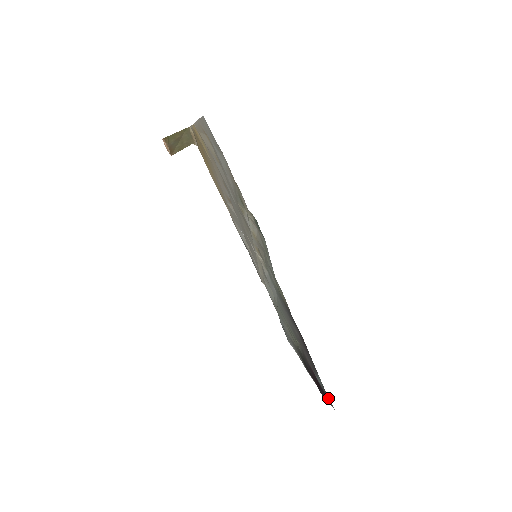
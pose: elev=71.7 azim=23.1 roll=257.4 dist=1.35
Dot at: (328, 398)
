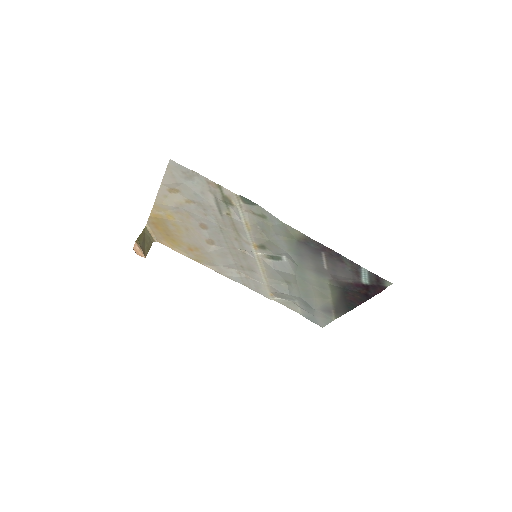
Dot at: (380, 282)
